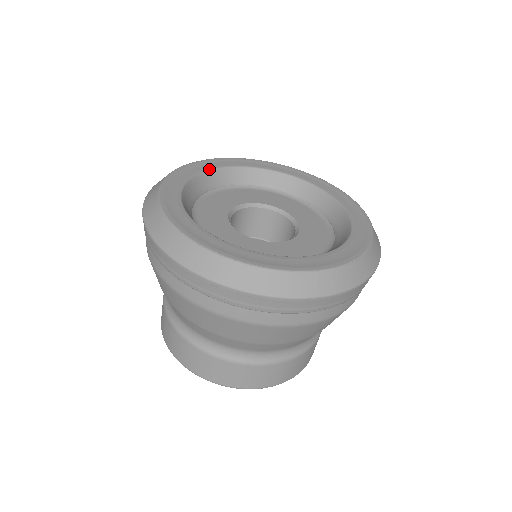
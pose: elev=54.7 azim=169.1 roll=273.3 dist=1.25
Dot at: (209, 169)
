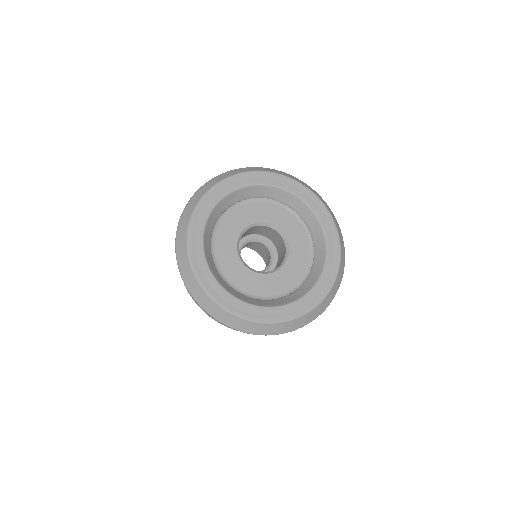
Dot at: (221, 199)
